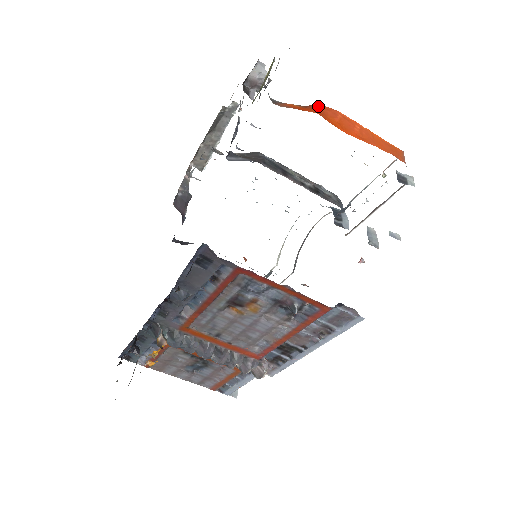
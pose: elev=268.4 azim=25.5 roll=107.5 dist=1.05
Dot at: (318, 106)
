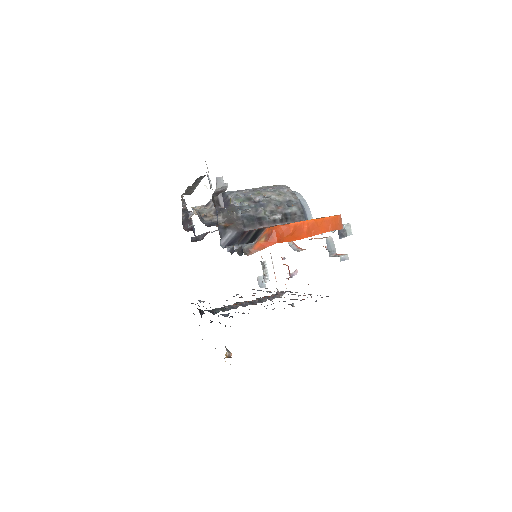
Dot at: (276, 233)
